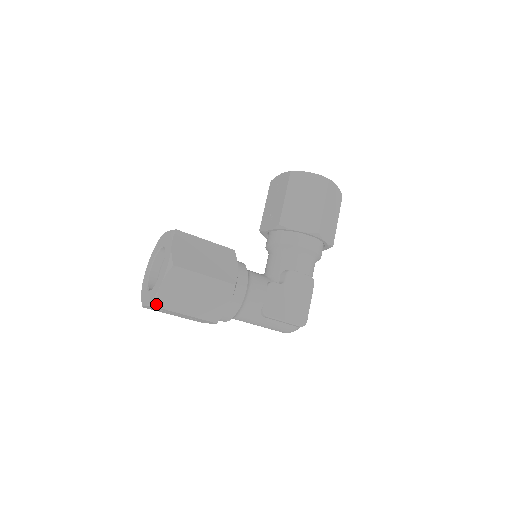
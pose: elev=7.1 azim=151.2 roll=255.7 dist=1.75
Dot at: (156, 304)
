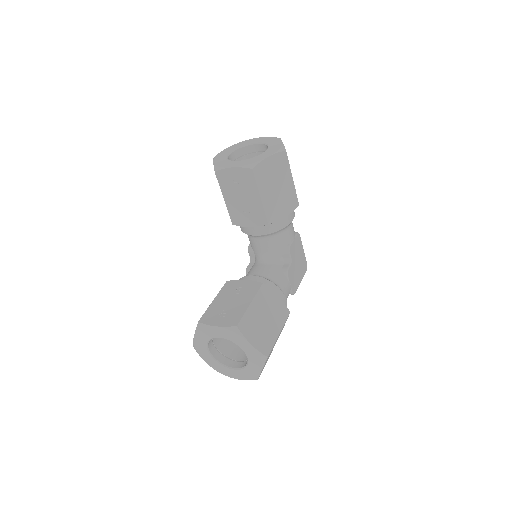
Dot at: occluded
